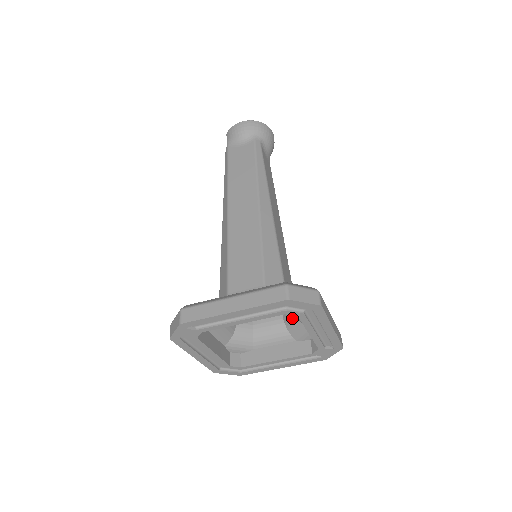
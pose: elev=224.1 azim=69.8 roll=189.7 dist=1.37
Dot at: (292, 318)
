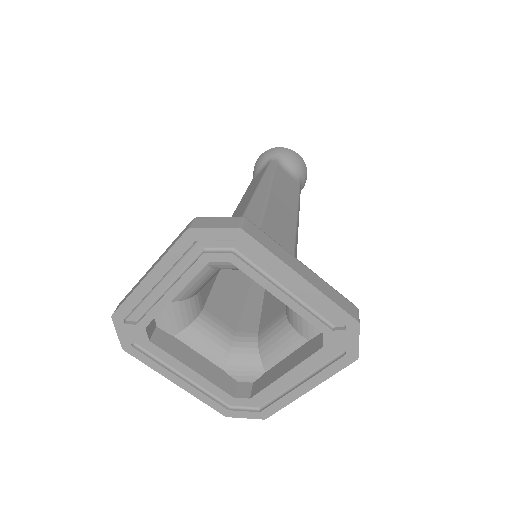
Dot at: occluded
